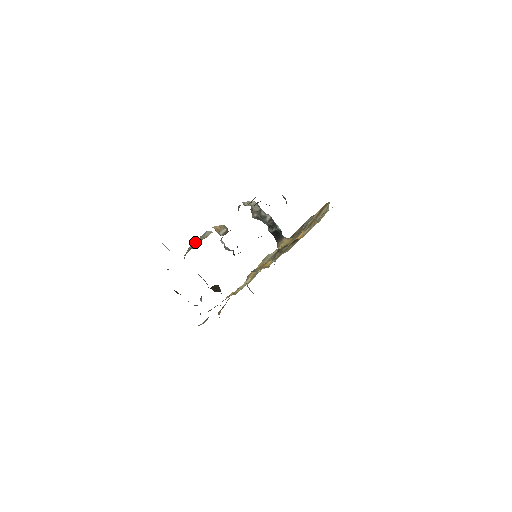
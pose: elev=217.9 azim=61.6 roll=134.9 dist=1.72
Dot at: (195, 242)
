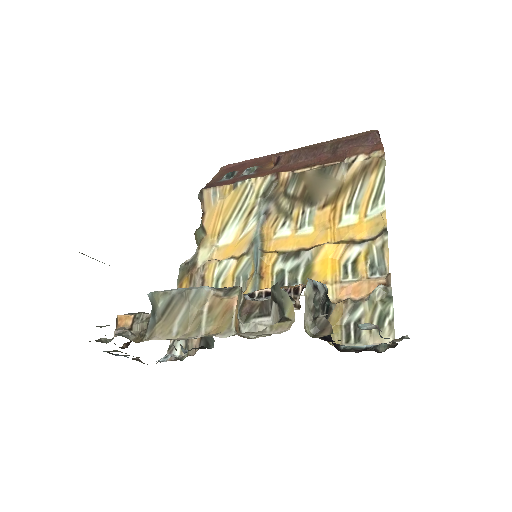
Dot at: (176, 296)
